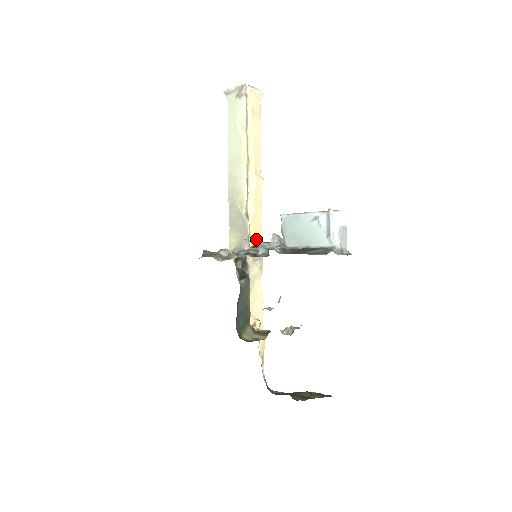
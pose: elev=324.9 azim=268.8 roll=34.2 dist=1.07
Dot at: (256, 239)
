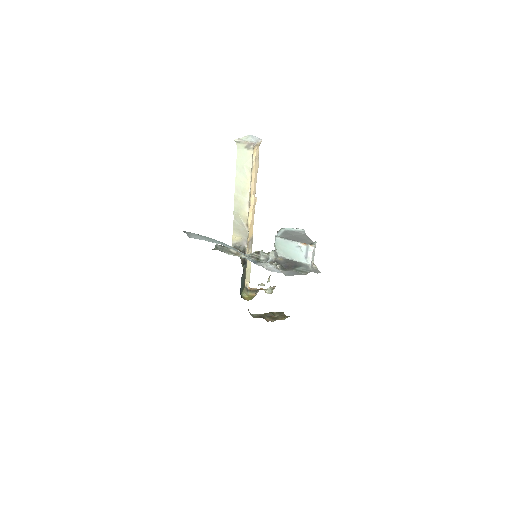
Dot at: (250, 237)
